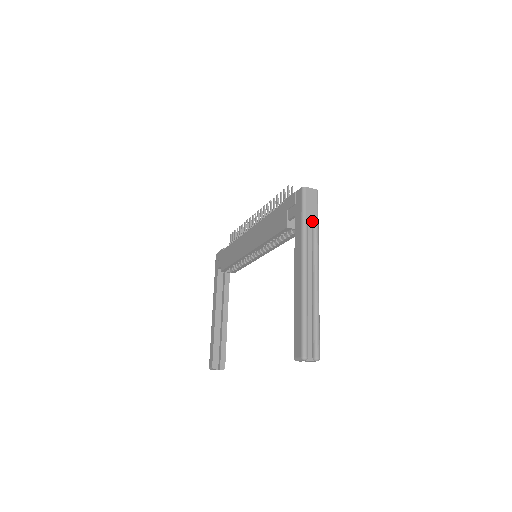
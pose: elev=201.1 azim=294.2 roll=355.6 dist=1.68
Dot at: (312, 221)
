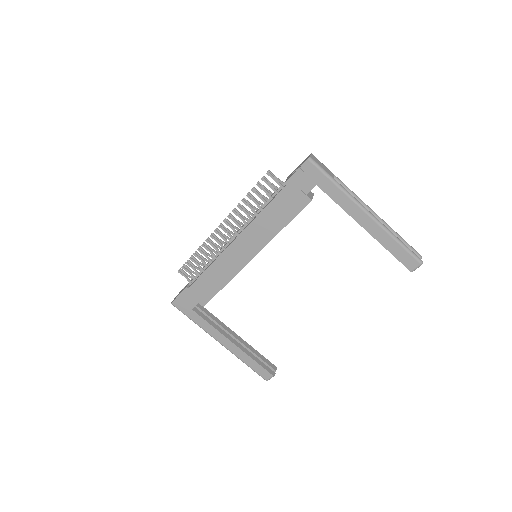
Dot at: occluded
